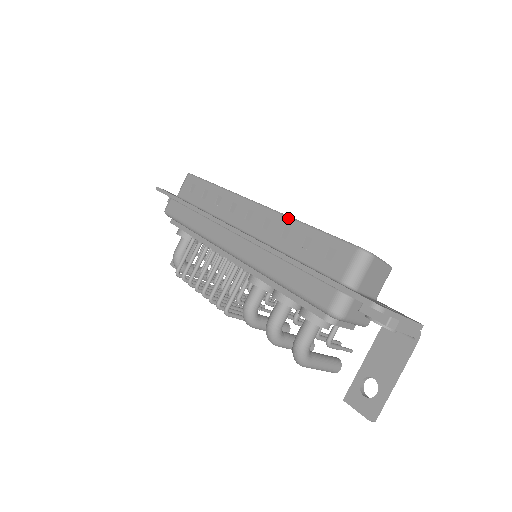
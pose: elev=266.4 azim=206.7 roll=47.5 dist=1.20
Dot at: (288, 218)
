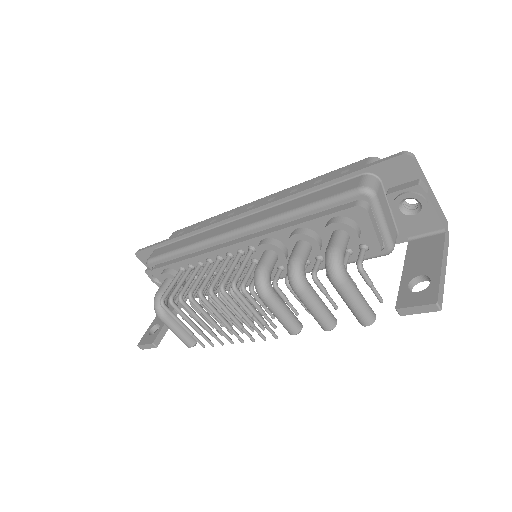
Dot at: (292, 186)
